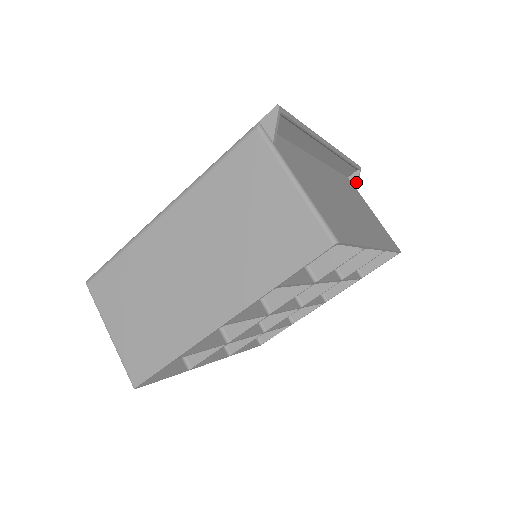
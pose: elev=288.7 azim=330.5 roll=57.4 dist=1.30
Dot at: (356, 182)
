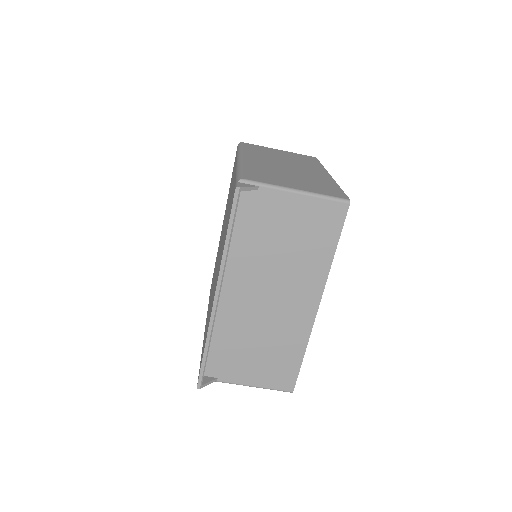
Dot at: (250, 190)
